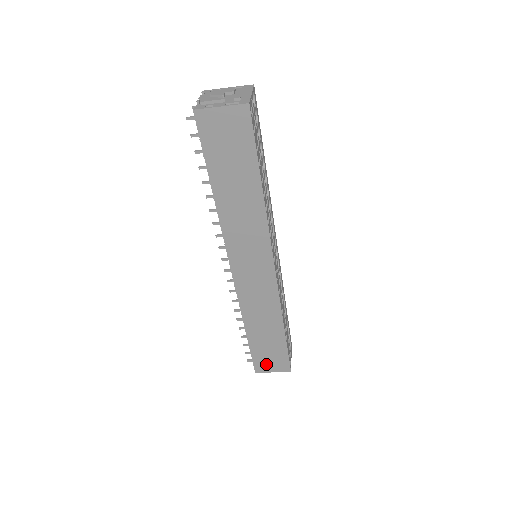
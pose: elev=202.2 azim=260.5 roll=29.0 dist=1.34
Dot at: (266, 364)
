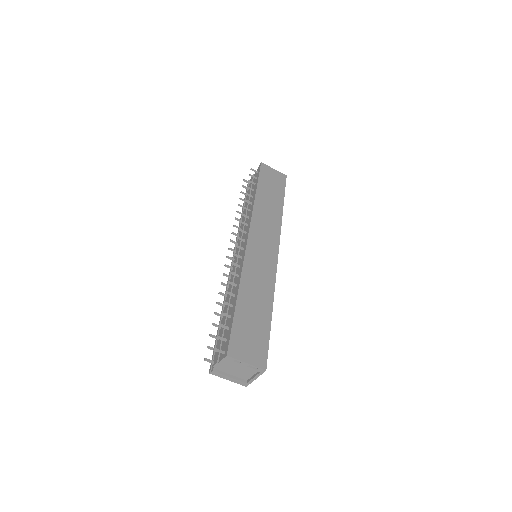
Dot at: (243, 347)
